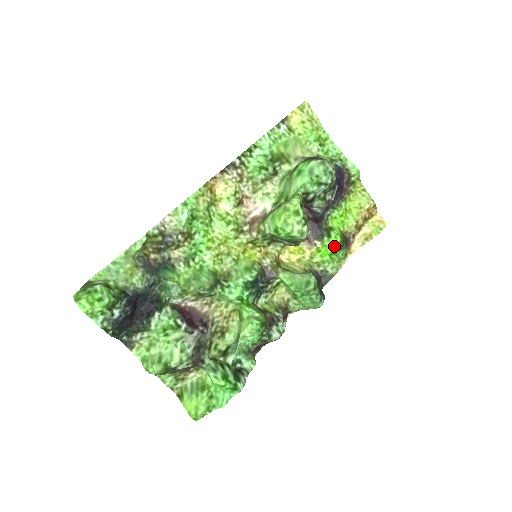
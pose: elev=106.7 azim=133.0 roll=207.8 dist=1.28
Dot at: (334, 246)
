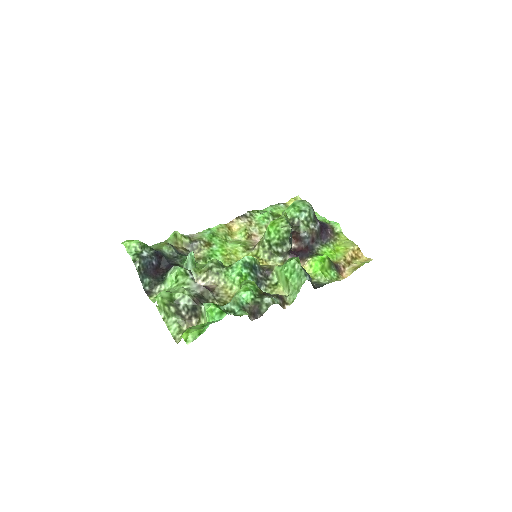
Dot at: (322, 260)
